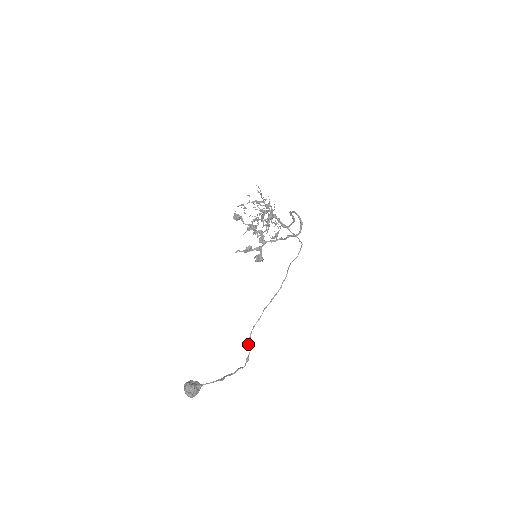
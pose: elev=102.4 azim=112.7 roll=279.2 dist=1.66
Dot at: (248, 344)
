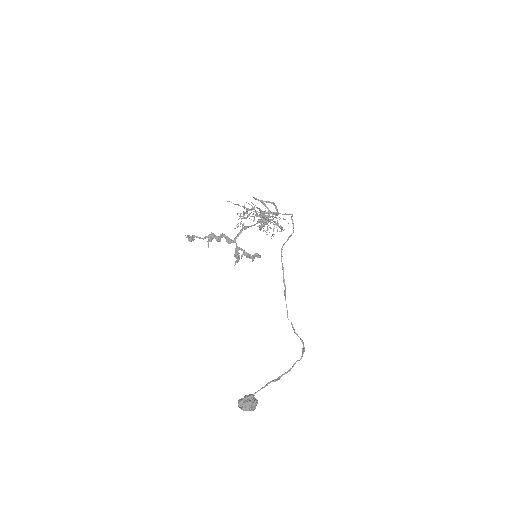
Dot at: occluded
